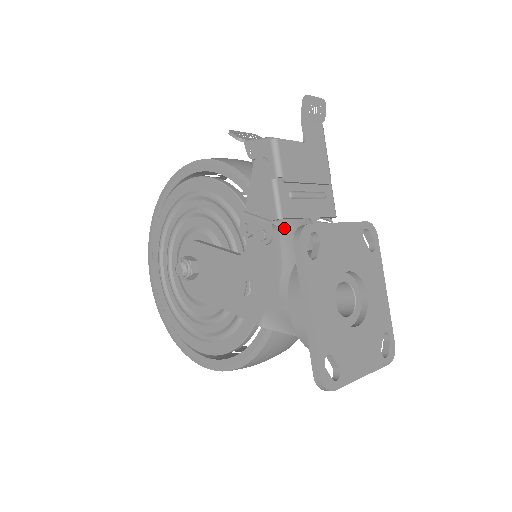
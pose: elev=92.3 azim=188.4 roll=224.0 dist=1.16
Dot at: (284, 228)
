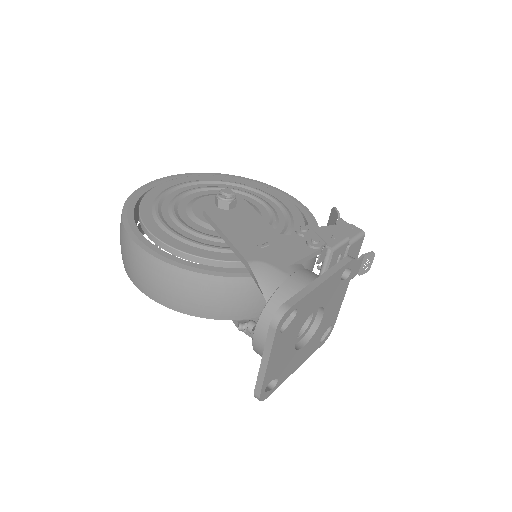
Dot at: (312, 261)
